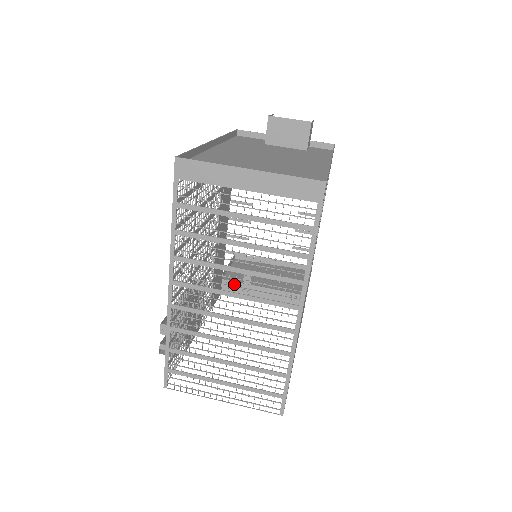
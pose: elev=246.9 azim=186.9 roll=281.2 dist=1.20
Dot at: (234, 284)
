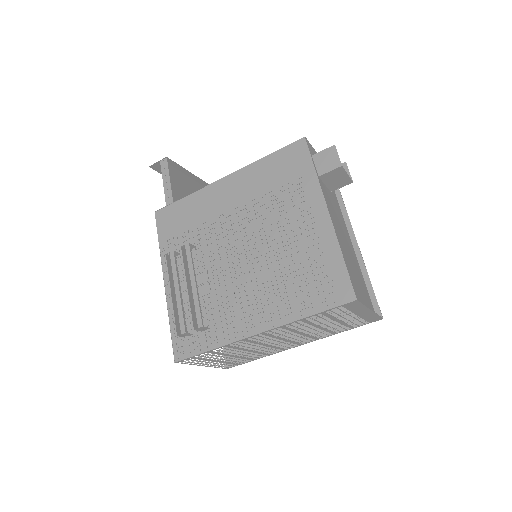
Dot at: occluded
